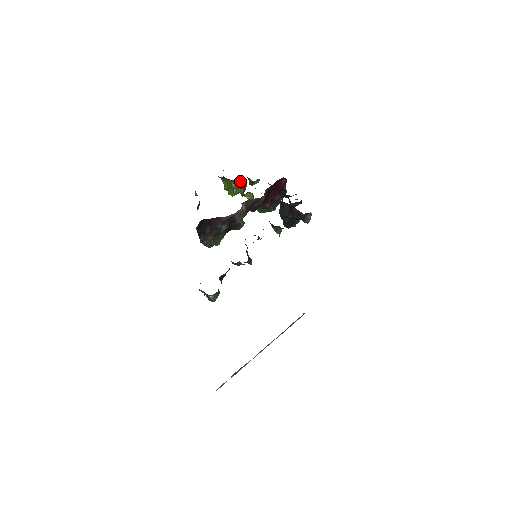
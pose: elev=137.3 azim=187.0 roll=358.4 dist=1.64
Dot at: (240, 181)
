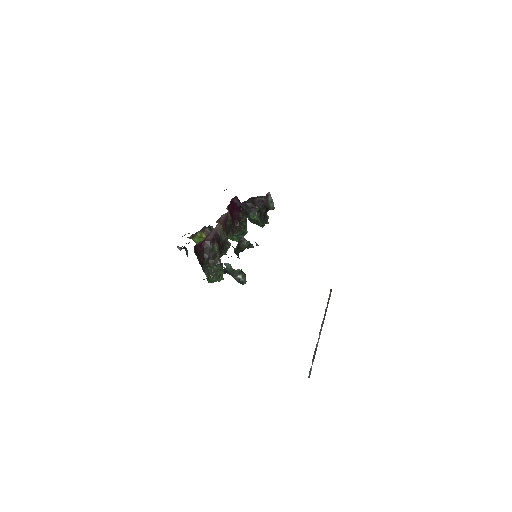
Dot at: (207, 229)
